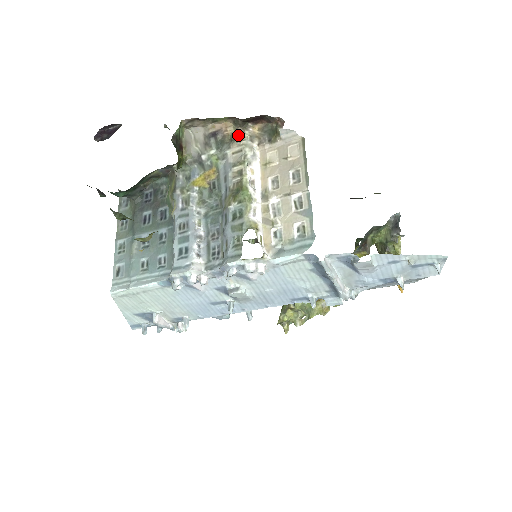
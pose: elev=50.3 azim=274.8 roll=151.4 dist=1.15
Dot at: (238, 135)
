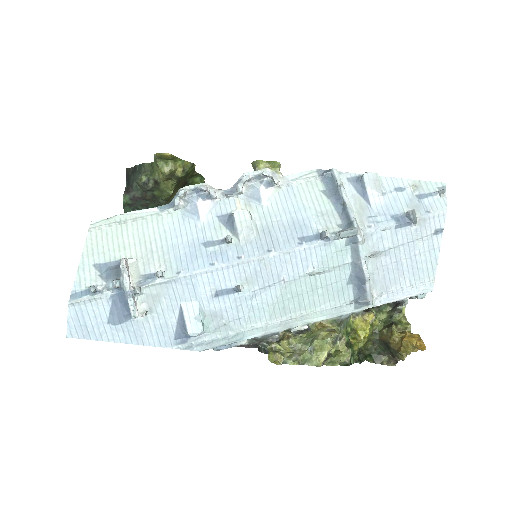
Dot at: occluded
